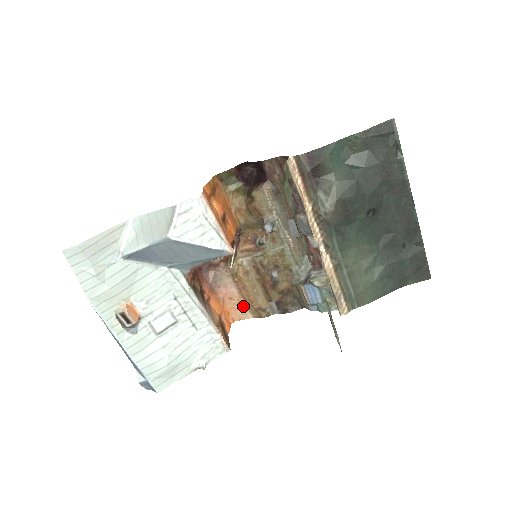
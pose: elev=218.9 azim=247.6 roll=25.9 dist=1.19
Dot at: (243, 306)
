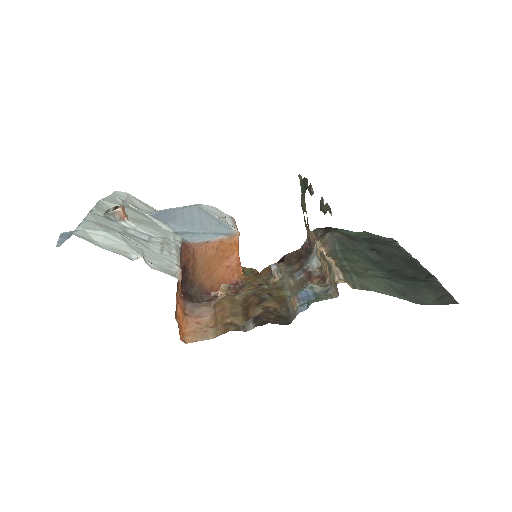
Dot at: (208, 330)
